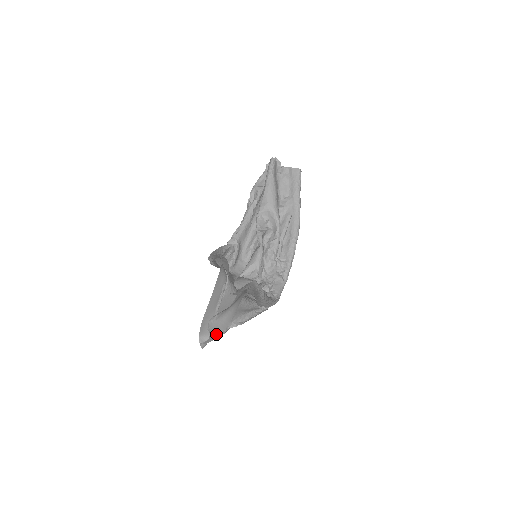
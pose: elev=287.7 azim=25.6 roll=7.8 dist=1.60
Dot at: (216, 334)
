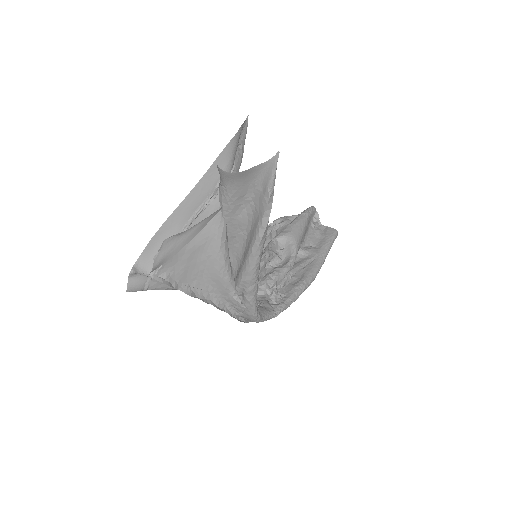
Dot at: (165, 260)
